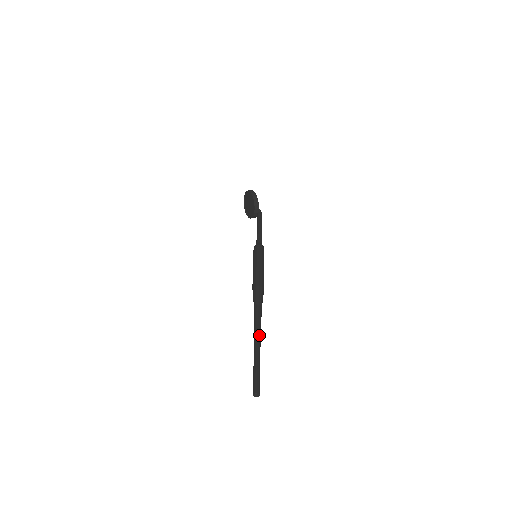
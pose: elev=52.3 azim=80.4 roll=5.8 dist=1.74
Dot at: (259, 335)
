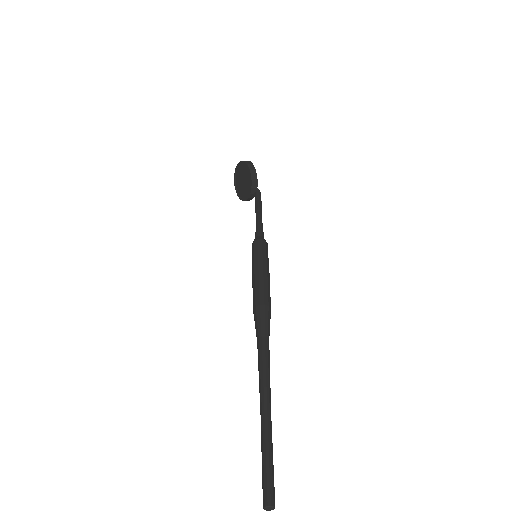
Dot at: (268, 389)
